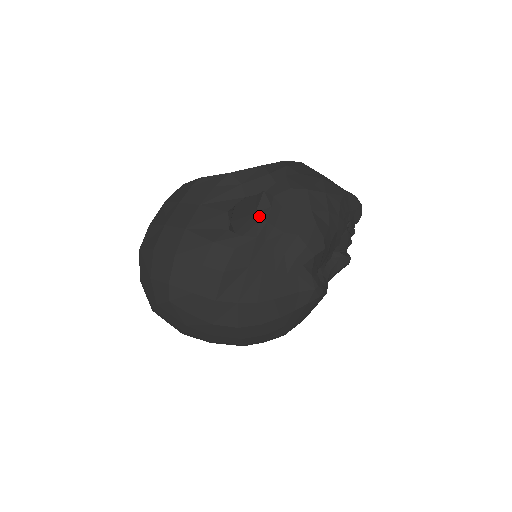
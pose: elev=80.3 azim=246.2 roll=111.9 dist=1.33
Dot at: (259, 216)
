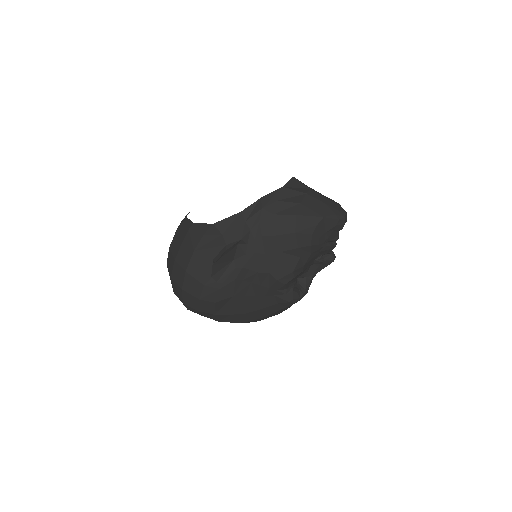
Dot at: (236, 263)
